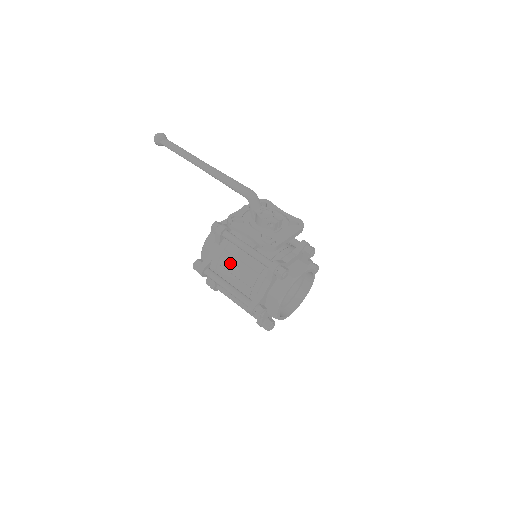
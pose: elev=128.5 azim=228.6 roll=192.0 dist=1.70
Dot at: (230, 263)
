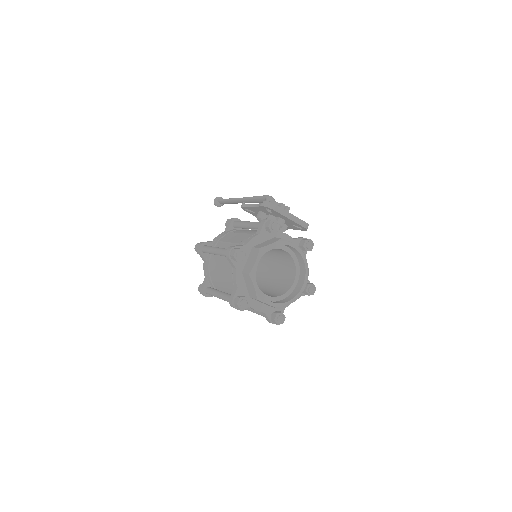
Dot at: (229, 237)
